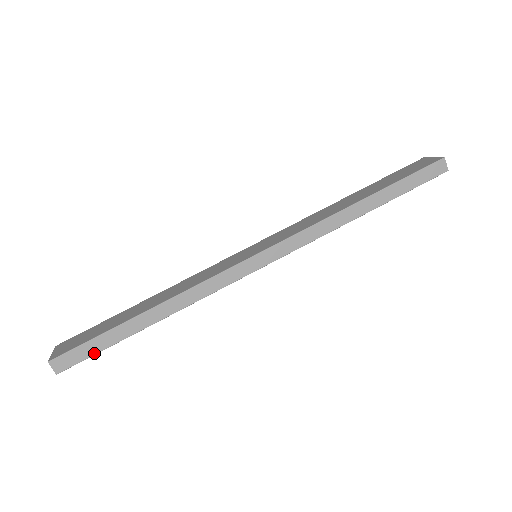
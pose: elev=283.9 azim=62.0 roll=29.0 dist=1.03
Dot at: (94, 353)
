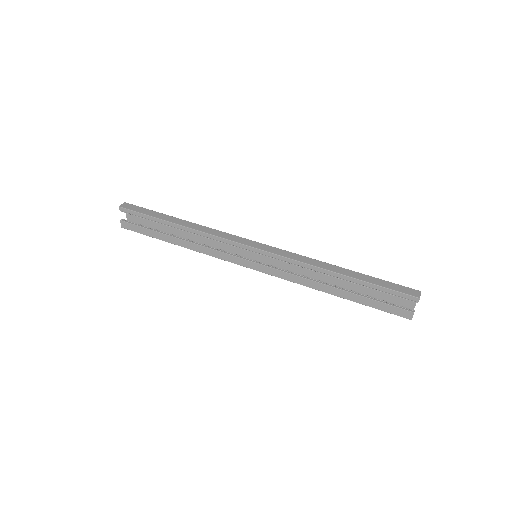
Dot at: (142, 213)
